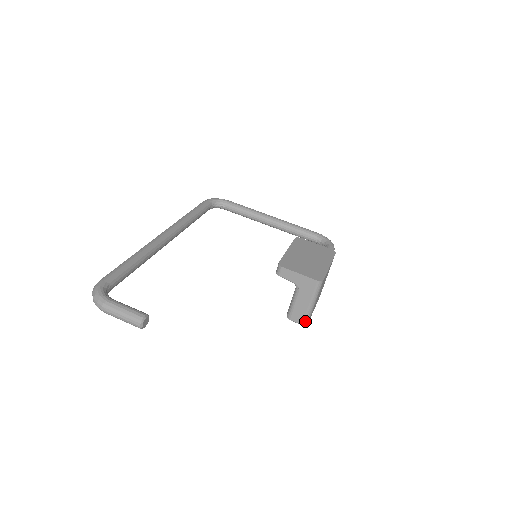
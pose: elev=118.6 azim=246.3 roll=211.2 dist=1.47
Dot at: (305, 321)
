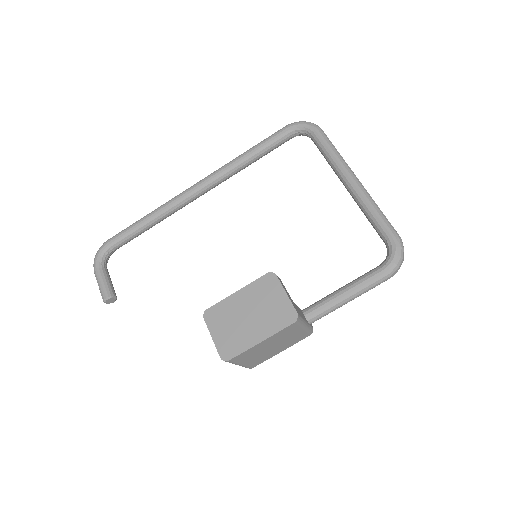
Dot at: occluded
